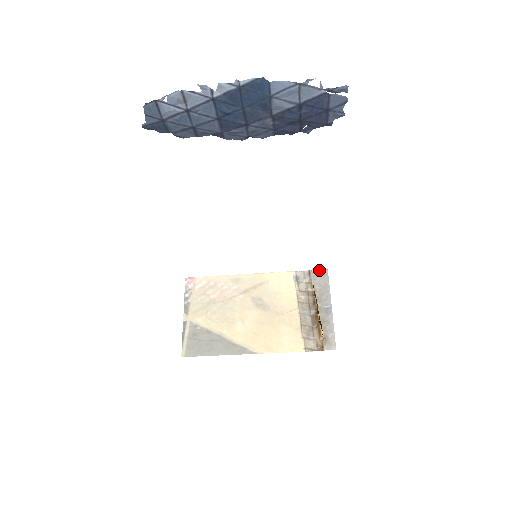
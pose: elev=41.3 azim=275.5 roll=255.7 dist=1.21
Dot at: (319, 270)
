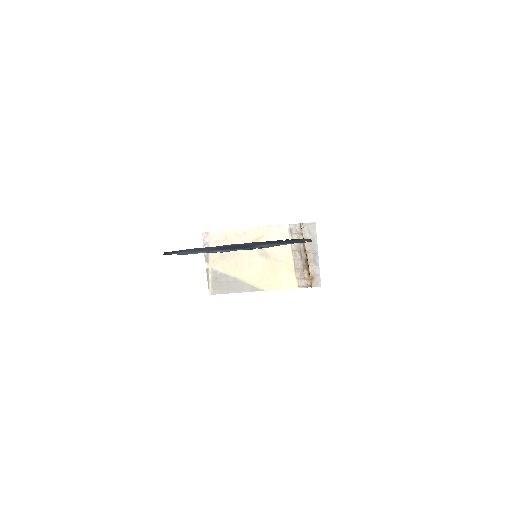
Dot at: (308, 223)
